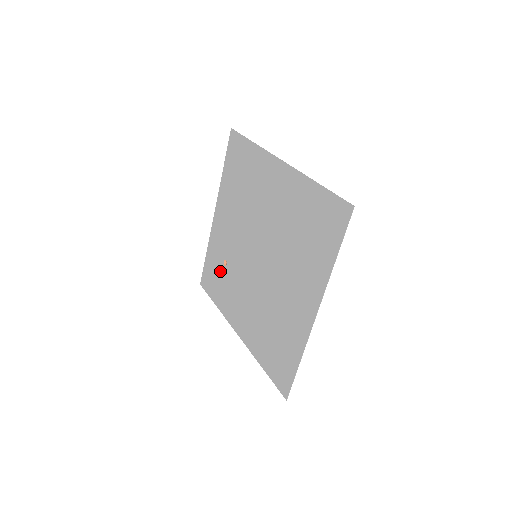
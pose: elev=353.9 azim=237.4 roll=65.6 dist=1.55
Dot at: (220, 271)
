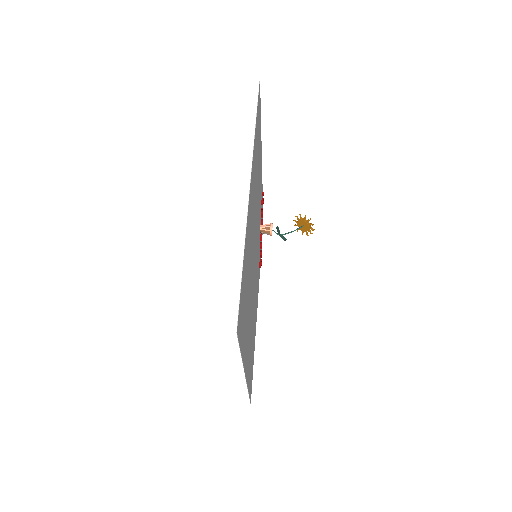
Dot at: occluded
